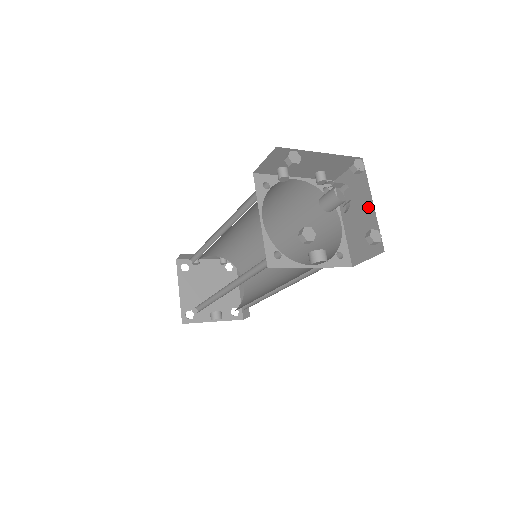
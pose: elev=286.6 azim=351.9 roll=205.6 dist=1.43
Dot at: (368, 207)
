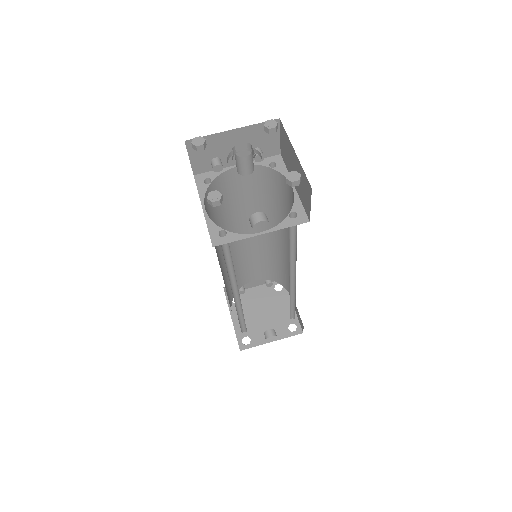
Dot at: (294, 157)
